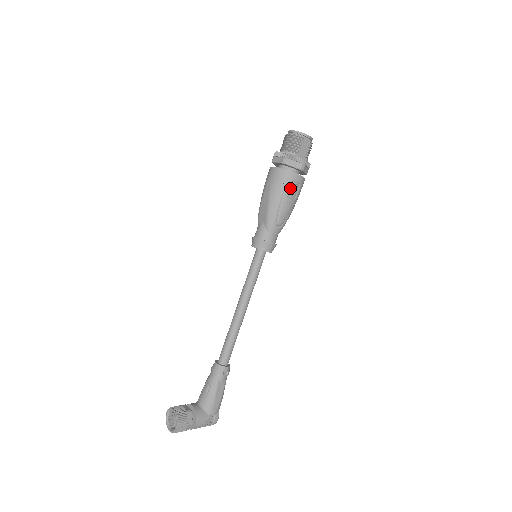
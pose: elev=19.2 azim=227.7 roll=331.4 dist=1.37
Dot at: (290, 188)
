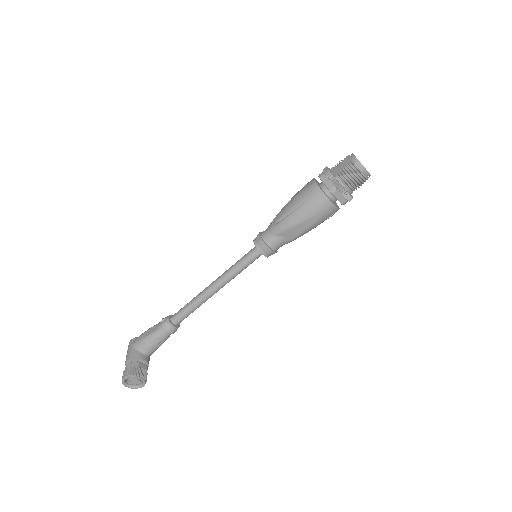
Dot at: occluded
